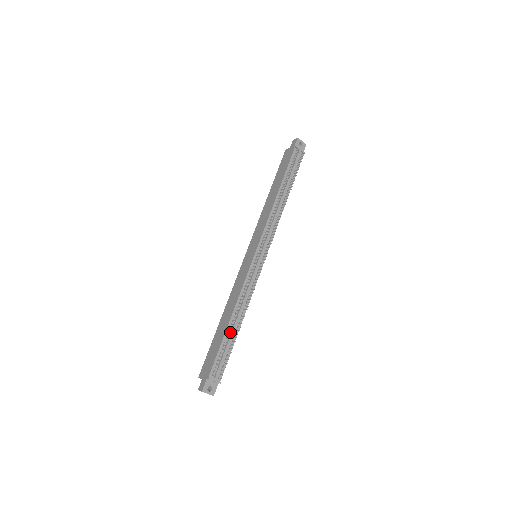
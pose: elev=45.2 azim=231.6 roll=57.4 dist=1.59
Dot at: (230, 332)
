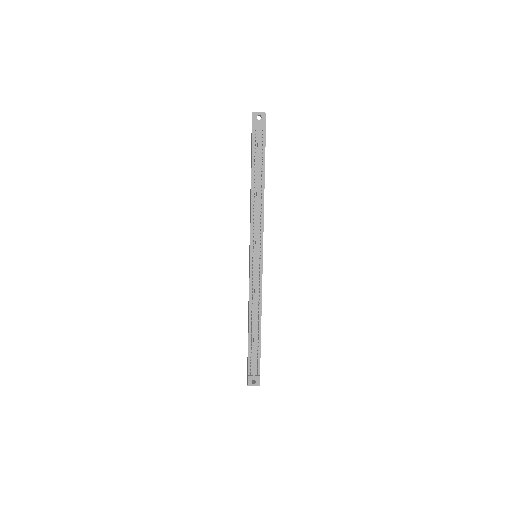
Dot at: (253, 335)
